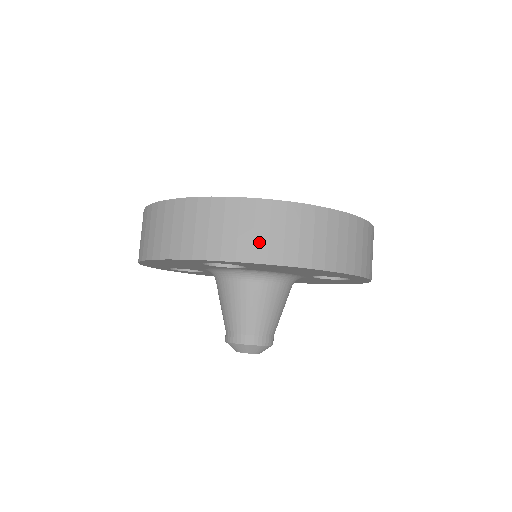
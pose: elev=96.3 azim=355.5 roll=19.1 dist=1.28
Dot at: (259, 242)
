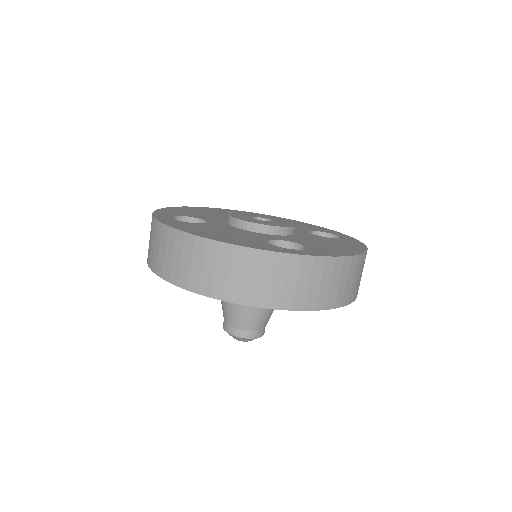
Dot at: (160, 259)
